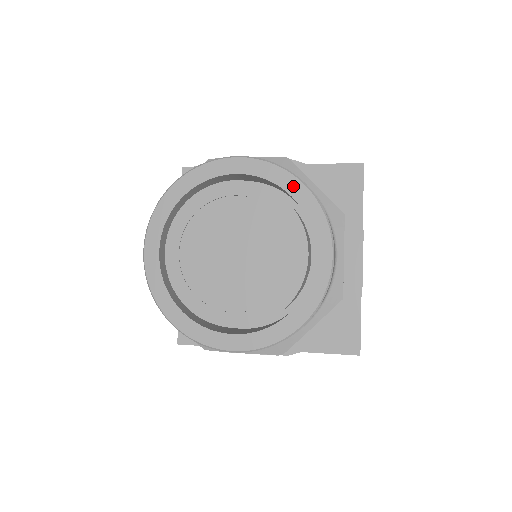
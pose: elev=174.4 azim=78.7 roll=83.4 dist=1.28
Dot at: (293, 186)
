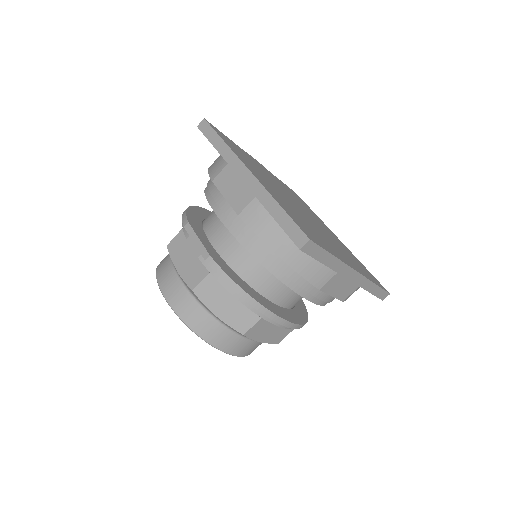
Dot at: occluded
